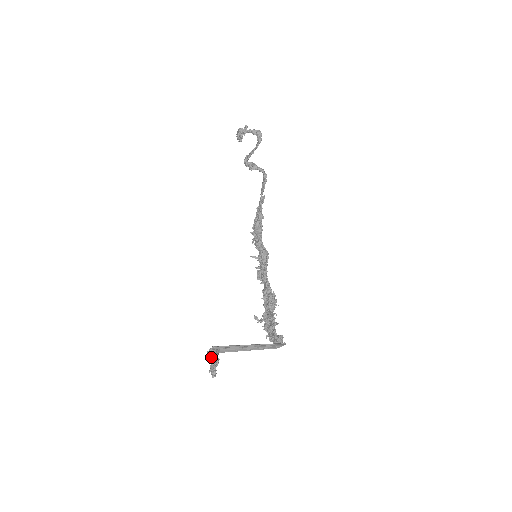
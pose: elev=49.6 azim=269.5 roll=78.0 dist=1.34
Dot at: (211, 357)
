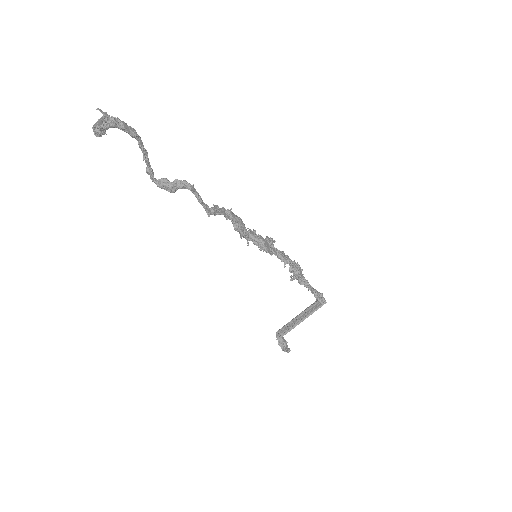
Dot at: occluded
